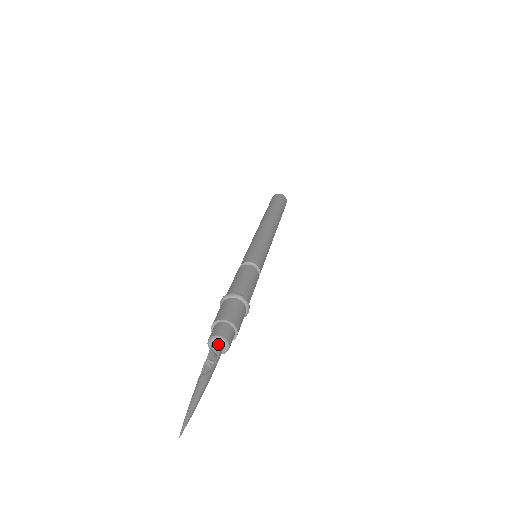
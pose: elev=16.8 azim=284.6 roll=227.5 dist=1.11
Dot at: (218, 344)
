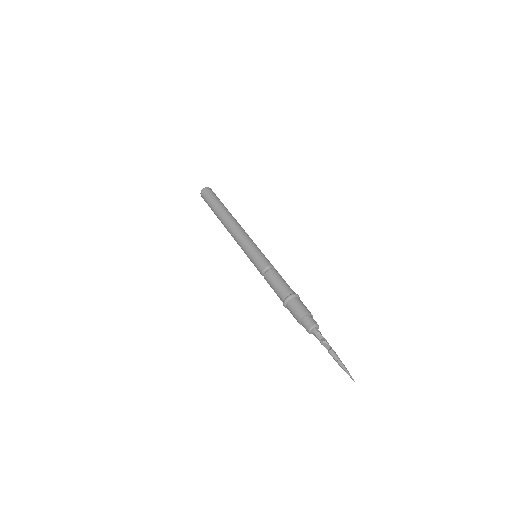
Dot at: occluded
